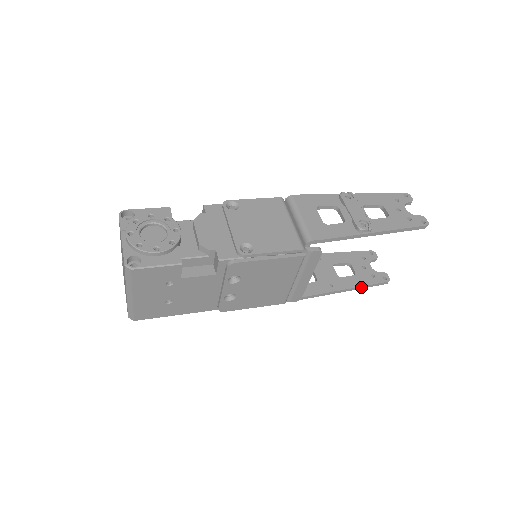
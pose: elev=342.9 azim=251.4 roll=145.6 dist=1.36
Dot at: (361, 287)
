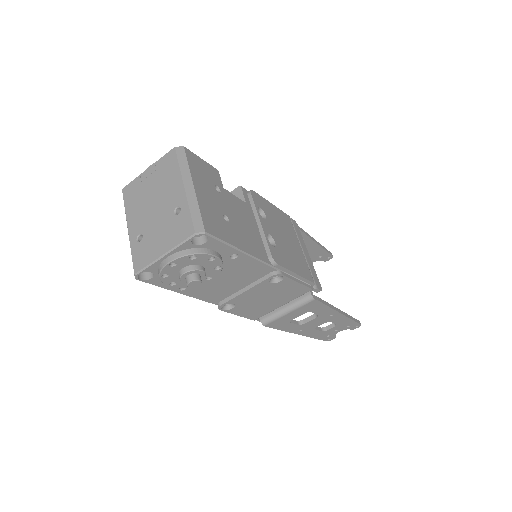
Dot at: (349, 317)
